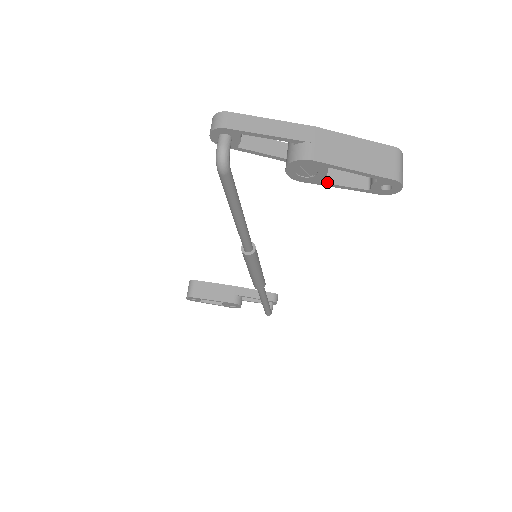
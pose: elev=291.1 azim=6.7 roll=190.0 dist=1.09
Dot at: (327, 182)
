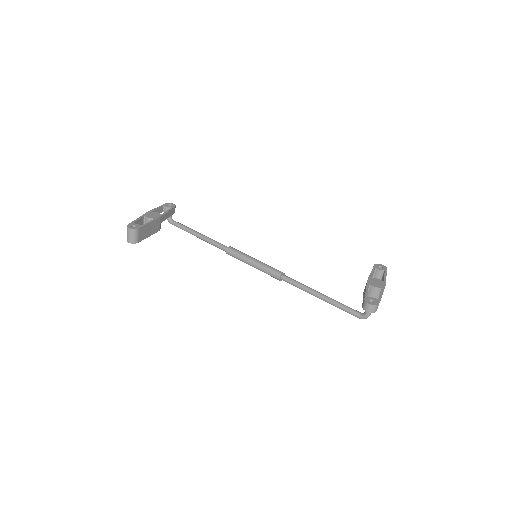
Dot at: occluded
